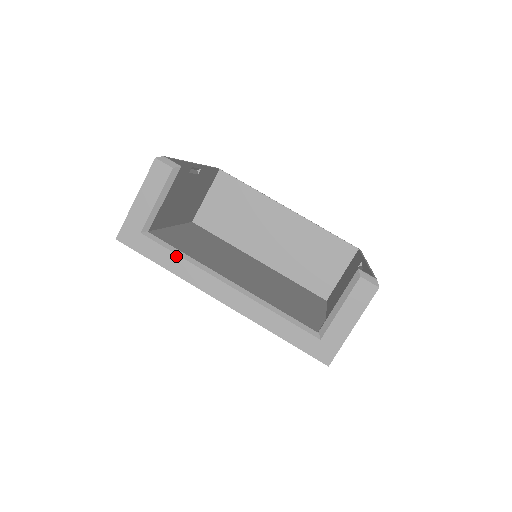
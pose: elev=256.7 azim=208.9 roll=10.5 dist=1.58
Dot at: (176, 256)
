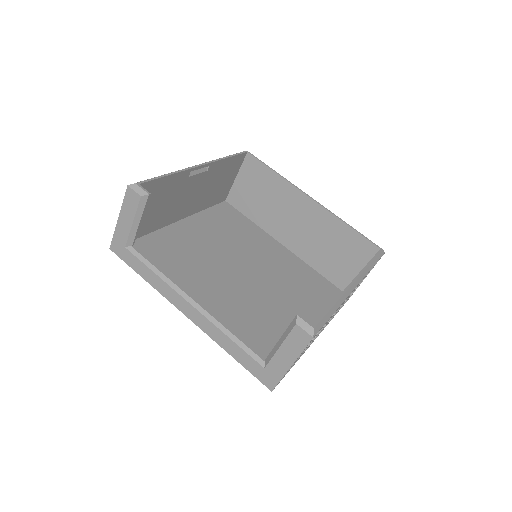
Dot at: (151, 272)
